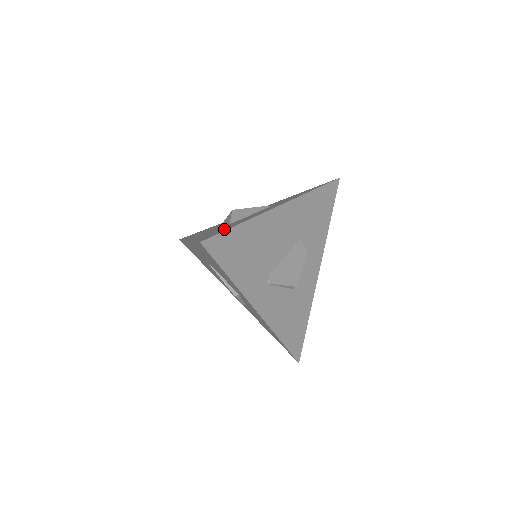
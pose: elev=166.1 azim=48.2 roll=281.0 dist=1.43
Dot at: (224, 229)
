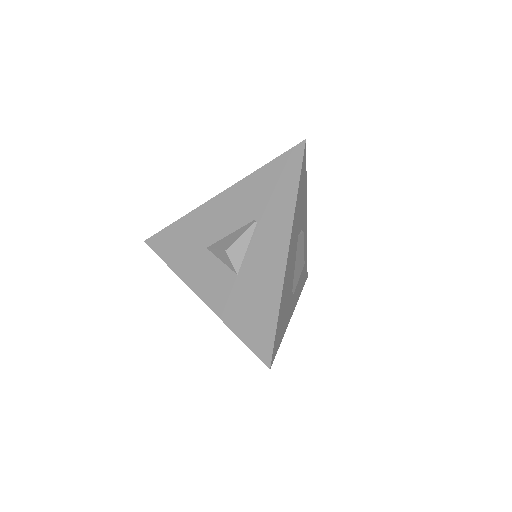
Dot at: (263, 321)
